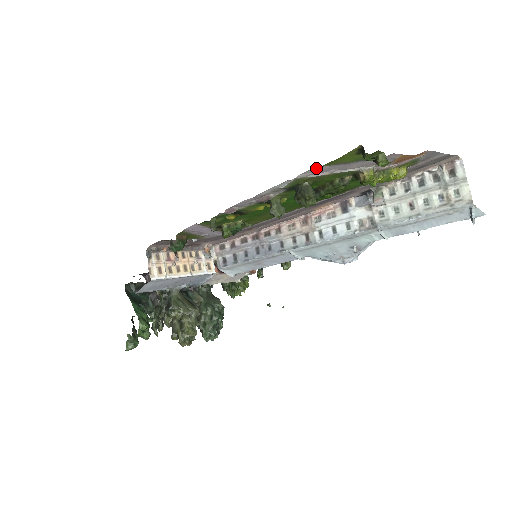
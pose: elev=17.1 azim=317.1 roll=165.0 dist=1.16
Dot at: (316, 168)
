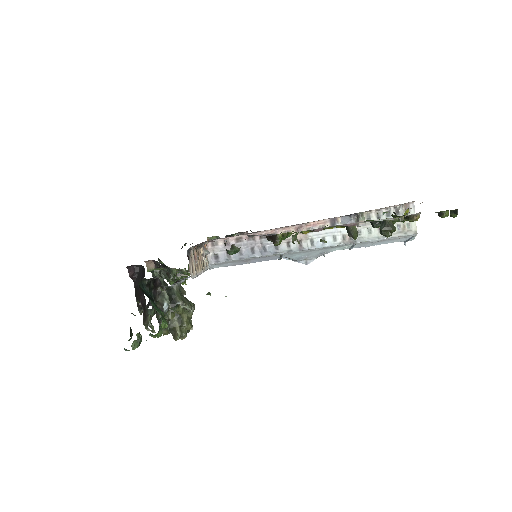
Dot at: occluded
